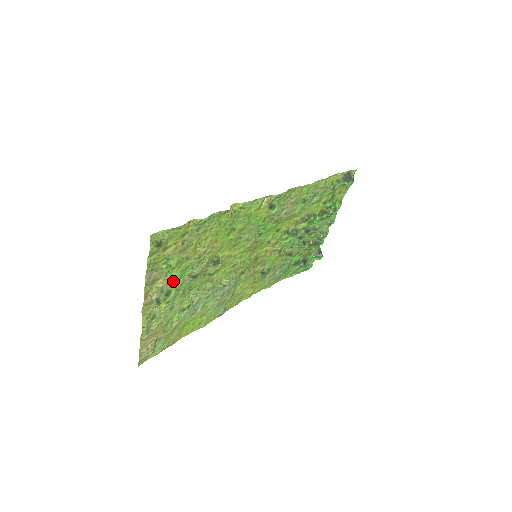
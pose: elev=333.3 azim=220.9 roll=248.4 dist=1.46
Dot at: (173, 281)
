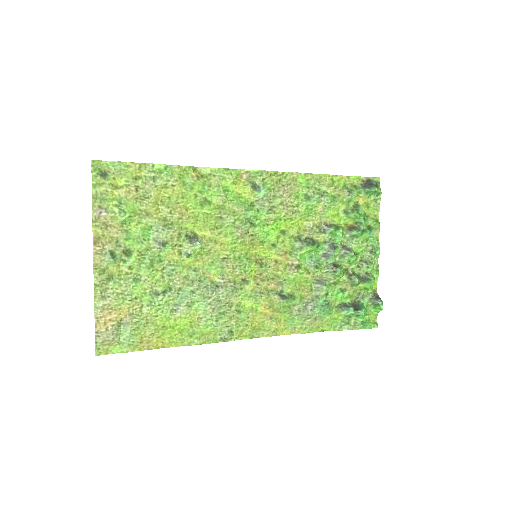
Dot at: (133, 239)
